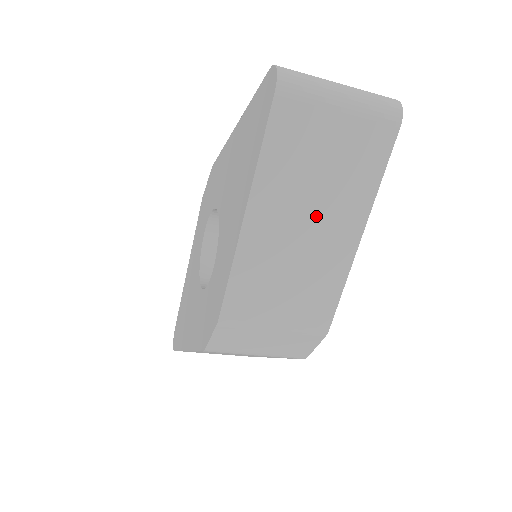
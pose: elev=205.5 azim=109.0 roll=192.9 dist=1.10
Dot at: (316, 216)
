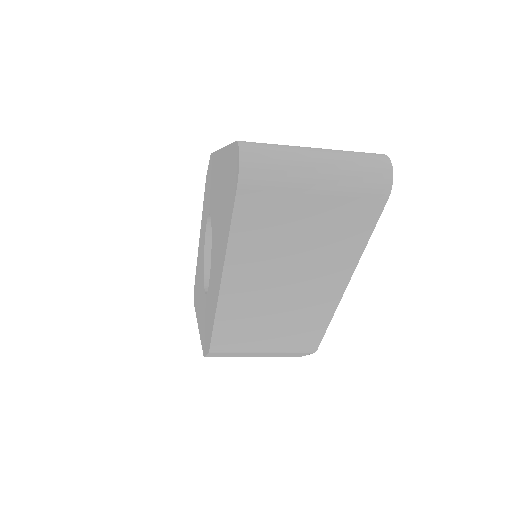
Dot at: (296, 277)
